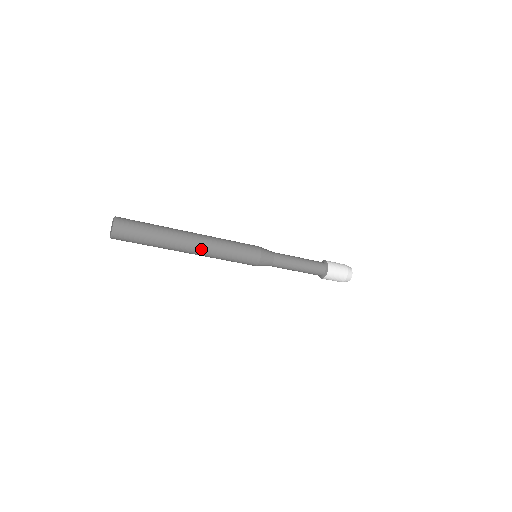
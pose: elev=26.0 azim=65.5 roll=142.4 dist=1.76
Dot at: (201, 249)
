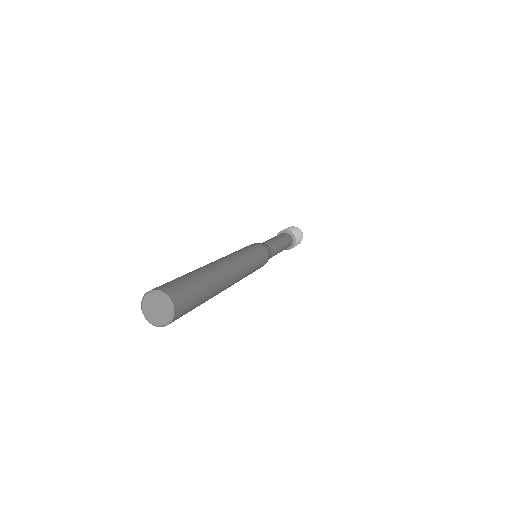
Dot at: occluded
